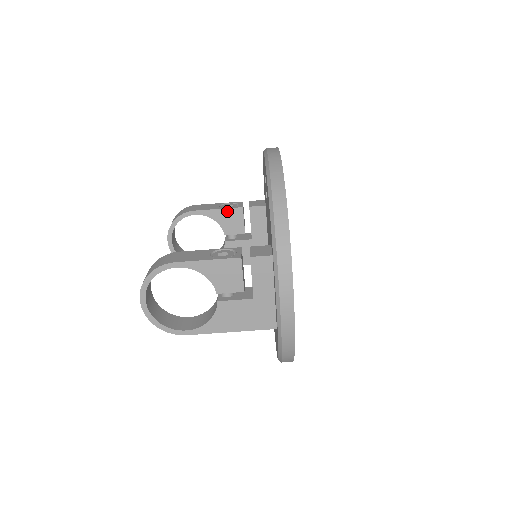
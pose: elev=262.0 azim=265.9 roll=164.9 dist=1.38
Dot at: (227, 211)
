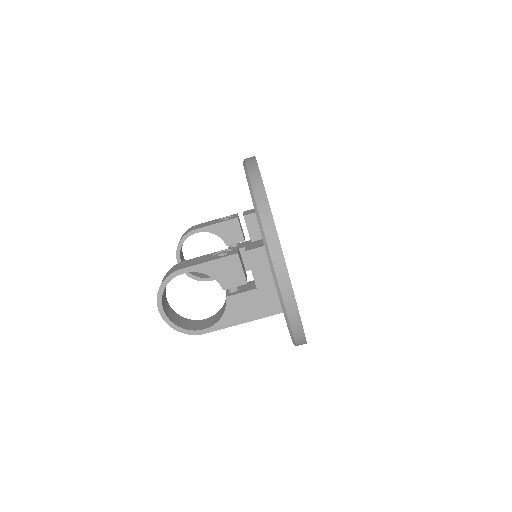
Dot at: (224, 224)
